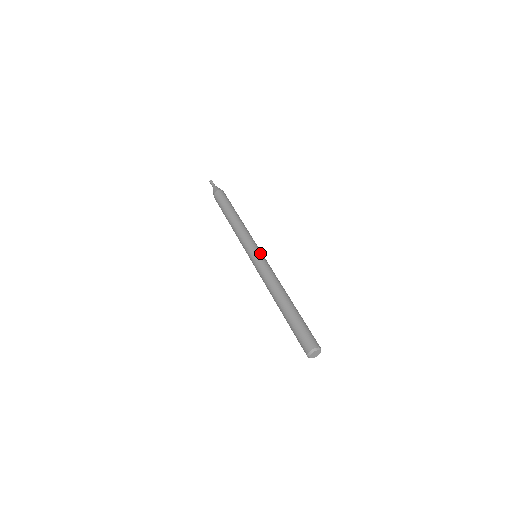
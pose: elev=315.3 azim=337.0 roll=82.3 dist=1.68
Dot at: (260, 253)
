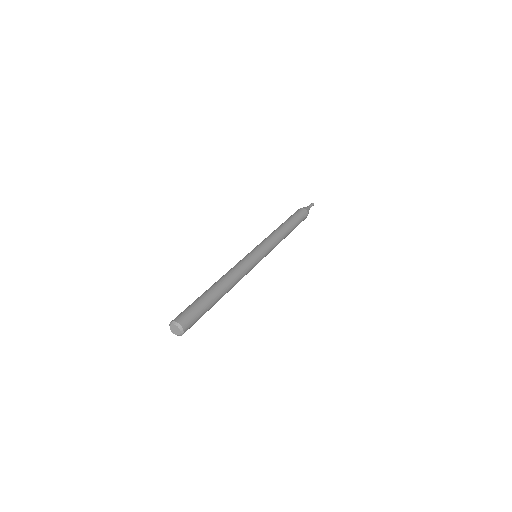
Dot at: (257, 253)
